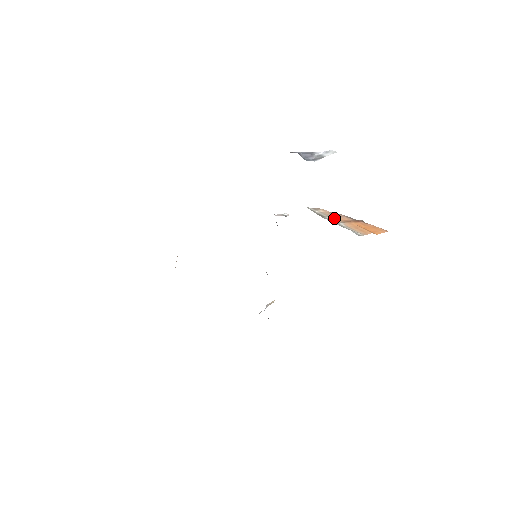
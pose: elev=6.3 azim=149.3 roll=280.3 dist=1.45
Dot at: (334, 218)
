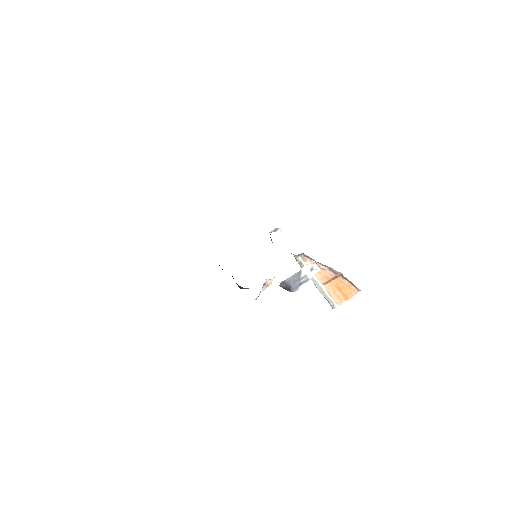
Dot at: (318, 275)
